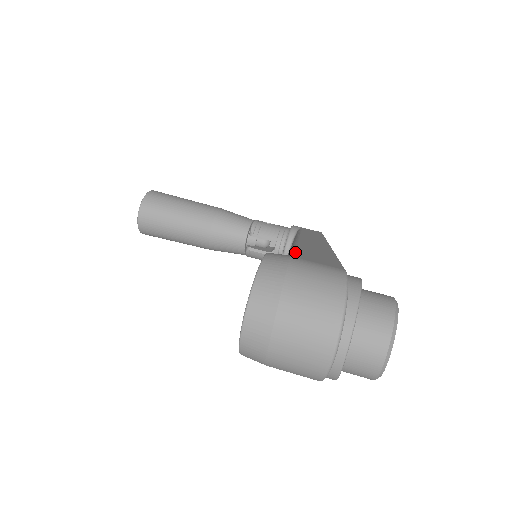
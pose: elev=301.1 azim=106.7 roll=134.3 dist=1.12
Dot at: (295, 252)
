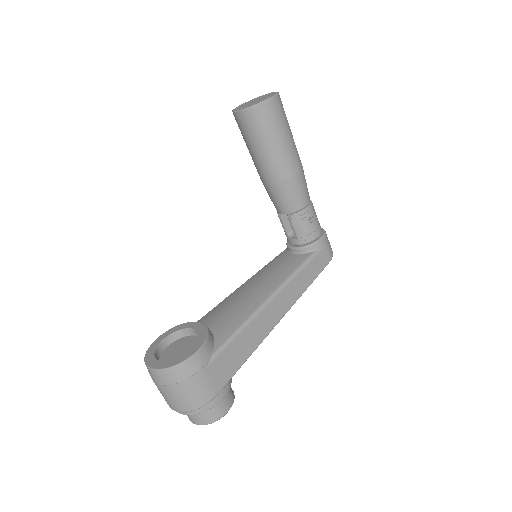
Dot at: (219, 354)
